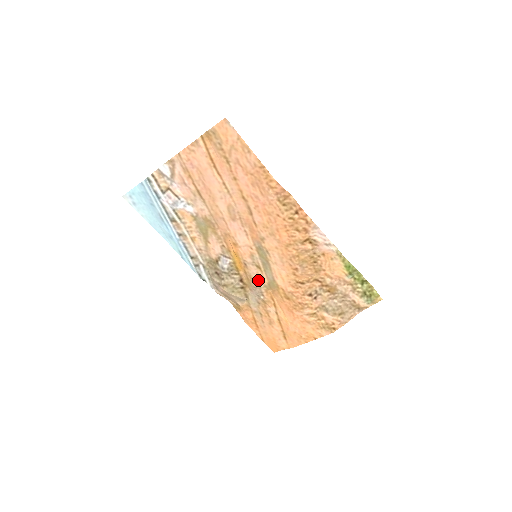
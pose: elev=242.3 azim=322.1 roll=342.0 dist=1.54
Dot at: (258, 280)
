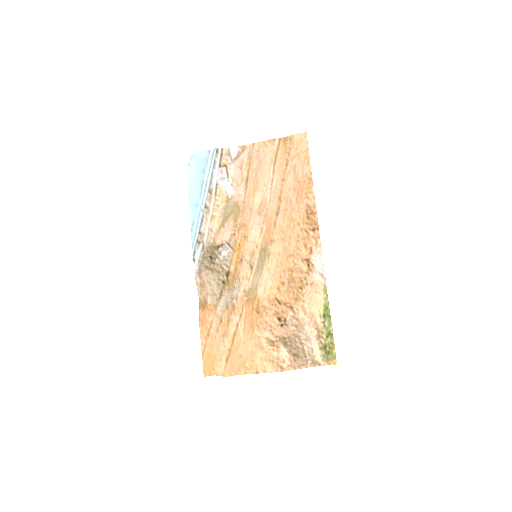
Dot at: (242, 281)
